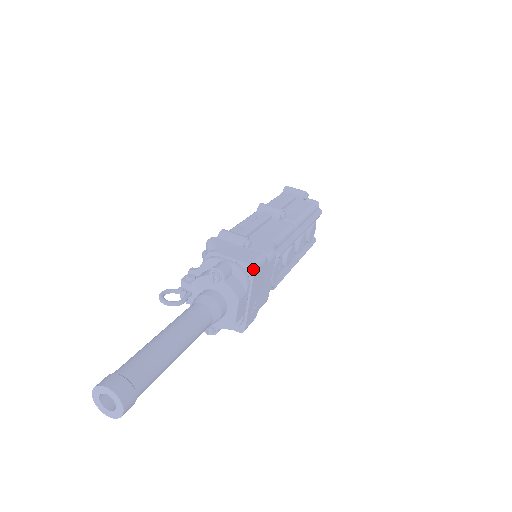
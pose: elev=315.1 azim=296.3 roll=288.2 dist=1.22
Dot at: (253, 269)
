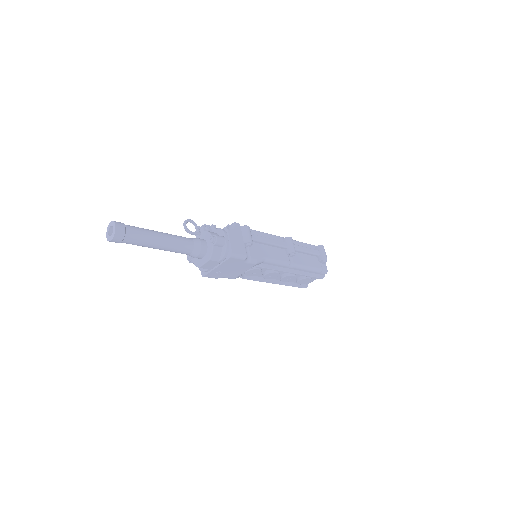
Dot at: (231, 256)
